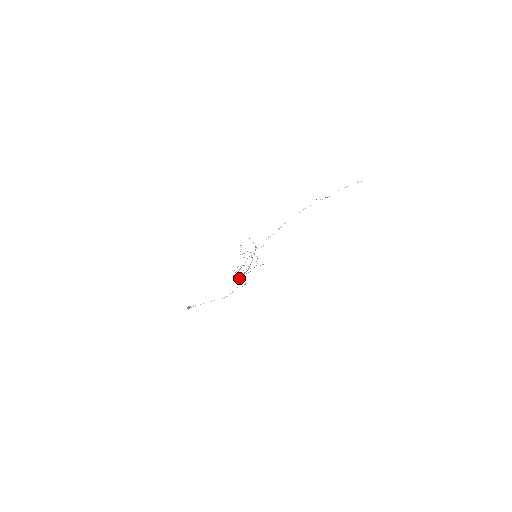
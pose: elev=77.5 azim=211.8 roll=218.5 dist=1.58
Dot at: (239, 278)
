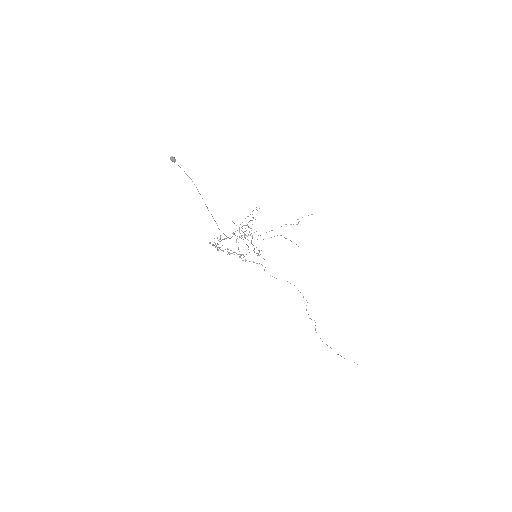
Dot at: occluded
